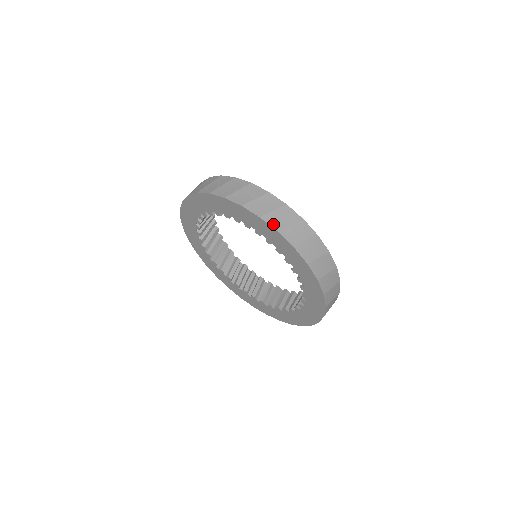
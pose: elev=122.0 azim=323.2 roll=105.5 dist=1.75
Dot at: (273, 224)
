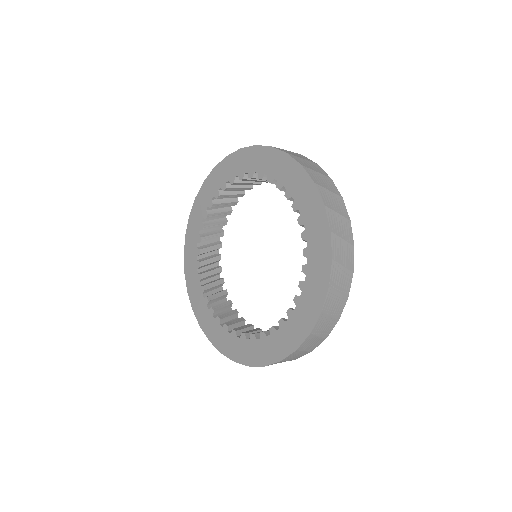
Dot at: (324, 197)
